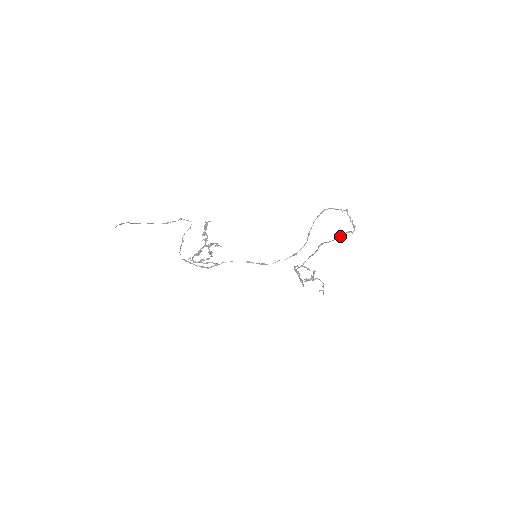
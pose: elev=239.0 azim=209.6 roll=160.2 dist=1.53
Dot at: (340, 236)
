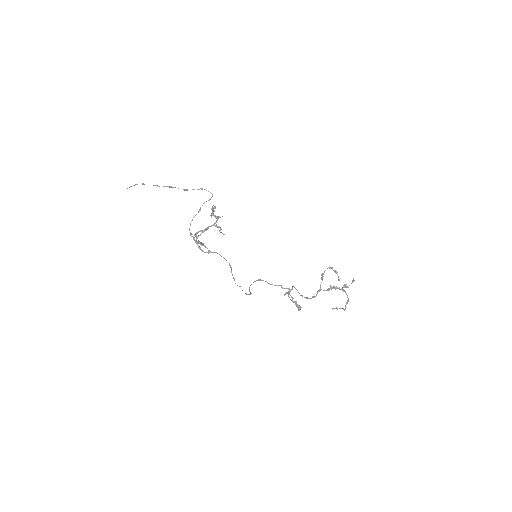
Dot at: (293, 302)
